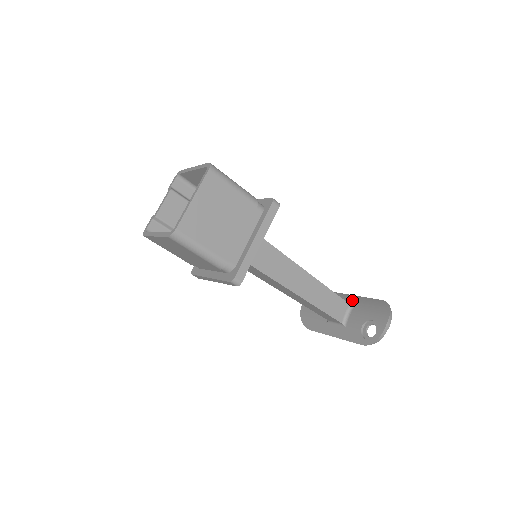
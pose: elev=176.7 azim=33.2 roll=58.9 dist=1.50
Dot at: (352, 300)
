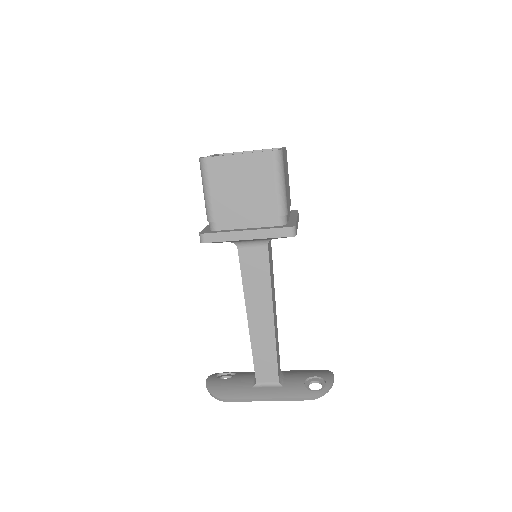
Dot at: occluded
